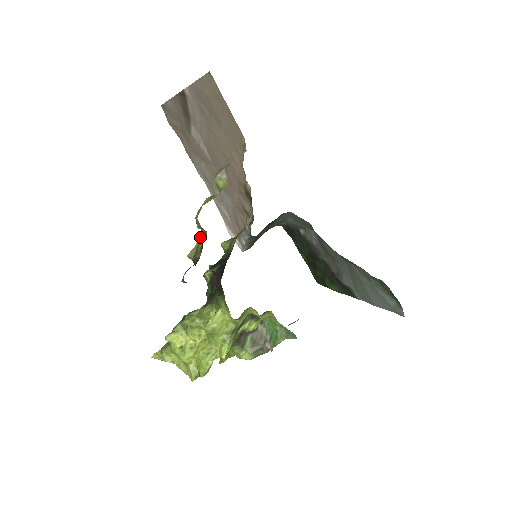
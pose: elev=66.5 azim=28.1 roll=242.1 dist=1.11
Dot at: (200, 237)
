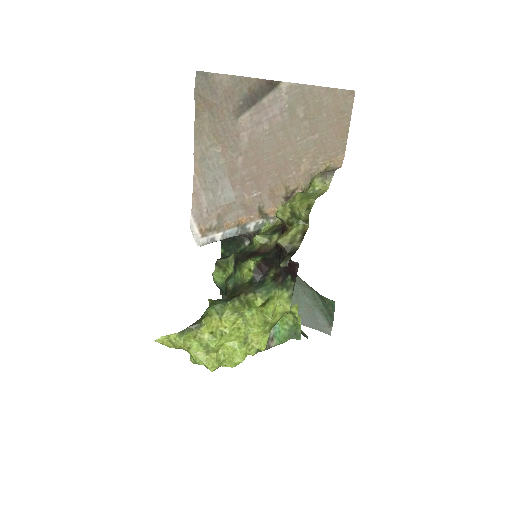
Dot at: (297, 227)
